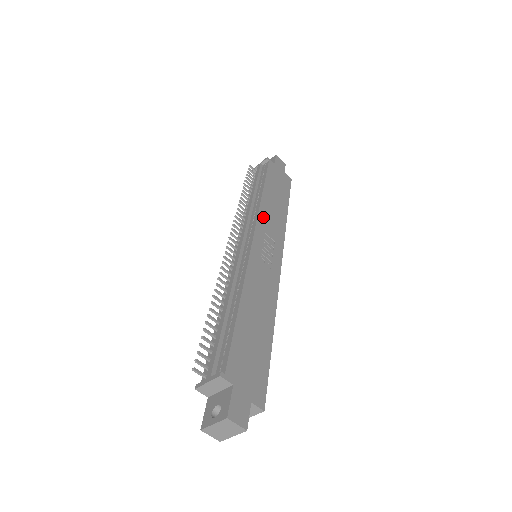
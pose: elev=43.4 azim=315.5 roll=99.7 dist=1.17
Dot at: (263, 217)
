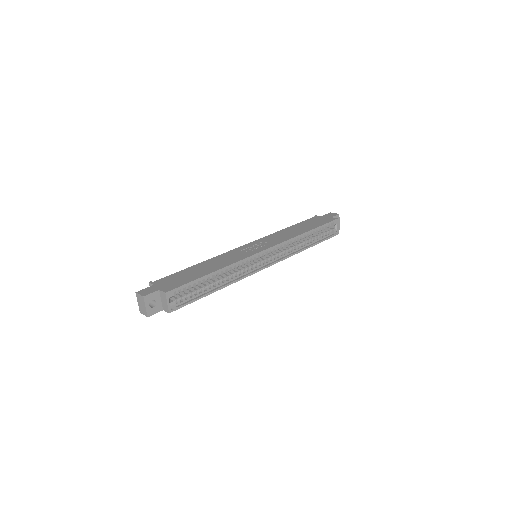
Dot at: (270, 237)
